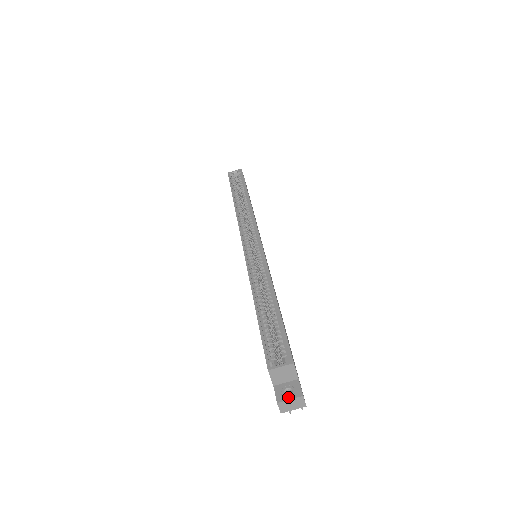
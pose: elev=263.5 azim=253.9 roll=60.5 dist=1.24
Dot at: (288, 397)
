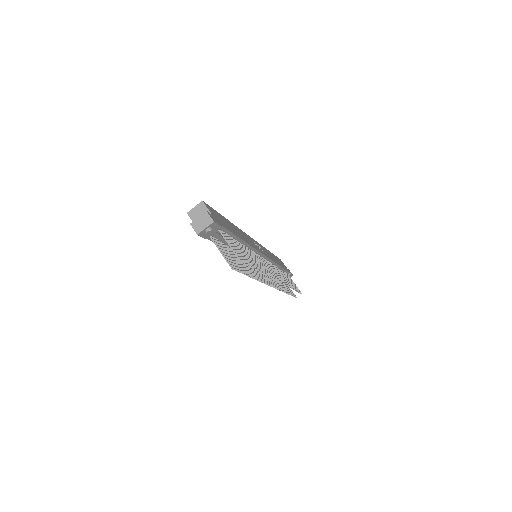
Dot at: (198, 218)
